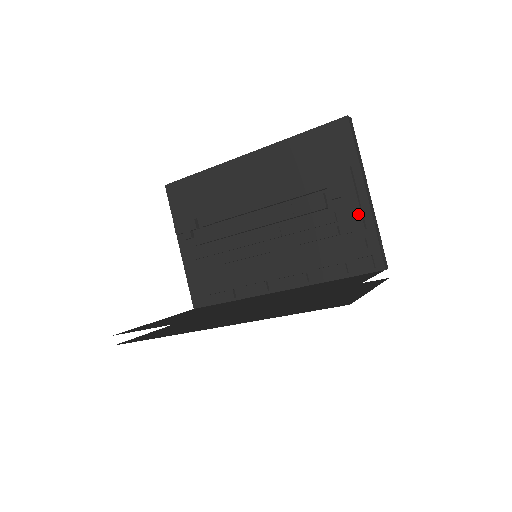
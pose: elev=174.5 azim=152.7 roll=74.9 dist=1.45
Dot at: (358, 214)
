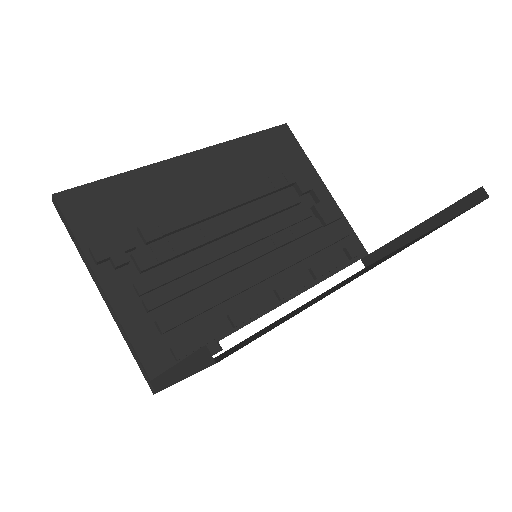
Dot at: (332, 204)
